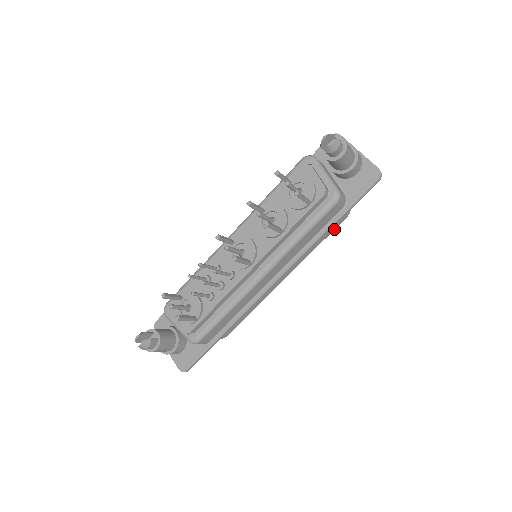
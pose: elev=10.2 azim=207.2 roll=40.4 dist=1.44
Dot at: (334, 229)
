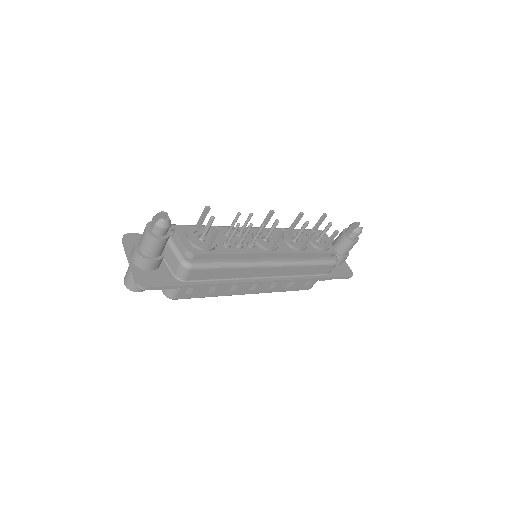
Dot at: (297, 290)
